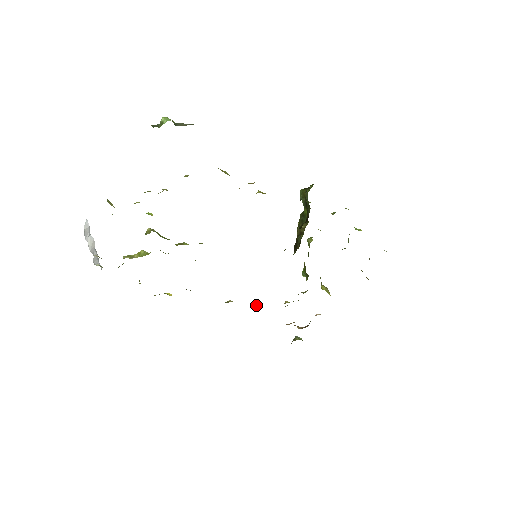
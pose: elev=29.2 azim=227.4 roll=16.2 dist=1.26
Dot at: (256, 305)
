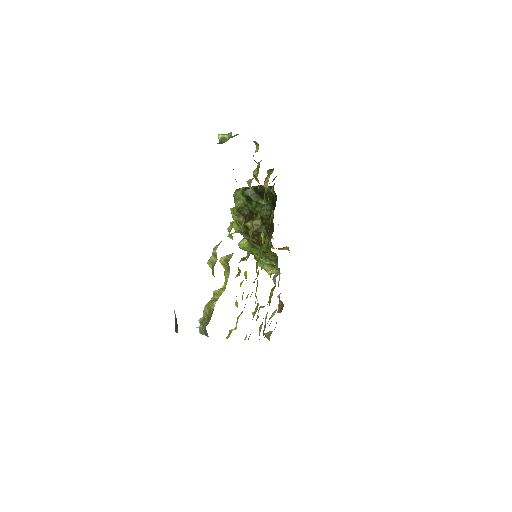
Dot at: (262, 306)
